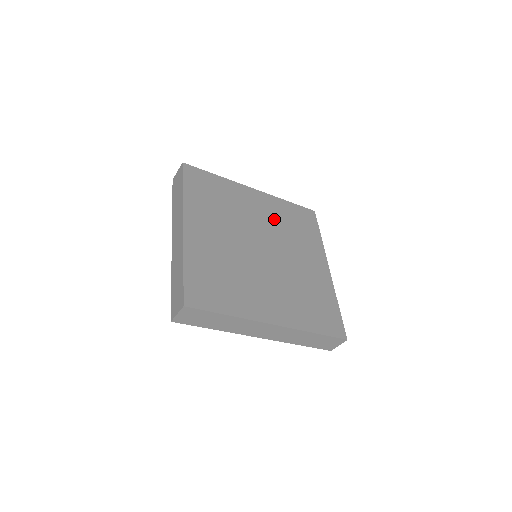
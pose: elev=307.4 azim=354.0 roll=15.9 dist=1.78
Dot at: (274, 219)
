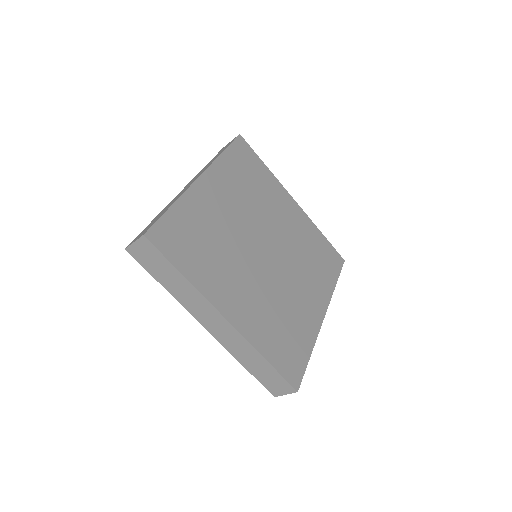
Dot at: (239, 198)
